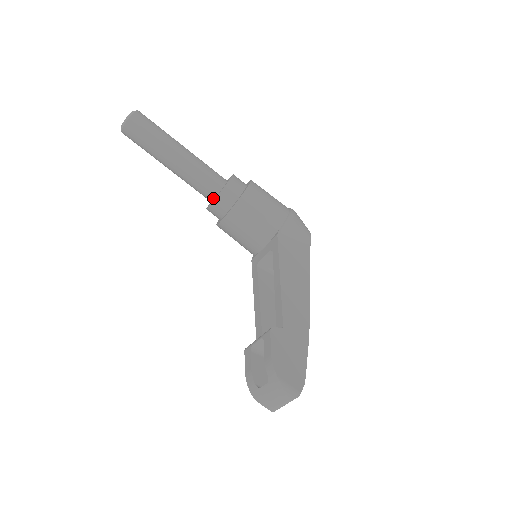
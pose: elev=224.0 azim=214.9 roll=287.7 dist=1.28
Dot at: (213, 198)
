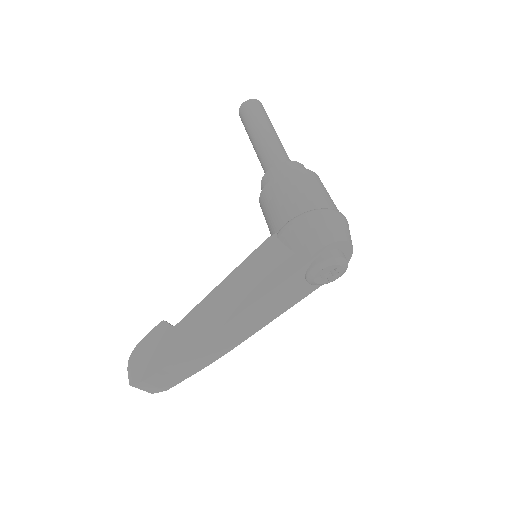
Dot at: occluded
